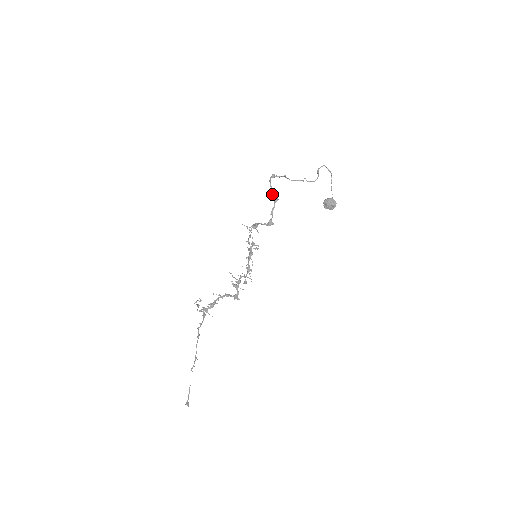
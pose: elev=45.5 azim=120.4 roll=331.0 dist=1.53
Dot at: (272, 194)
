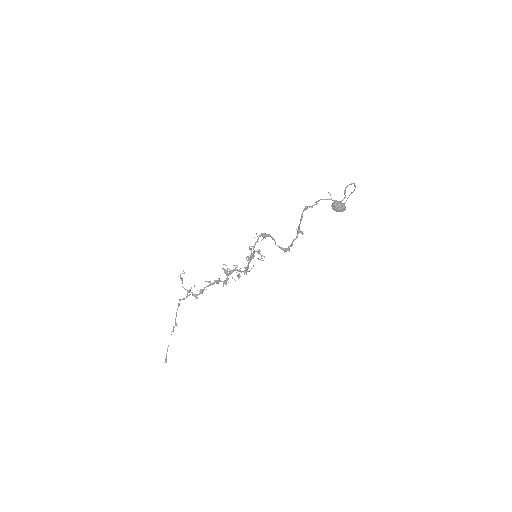
Dot at: (299, 226)
